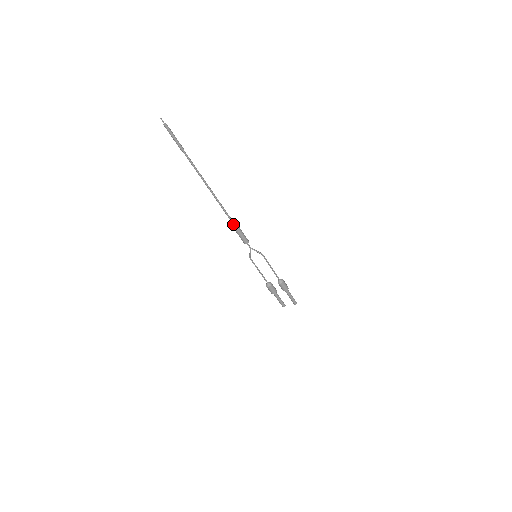
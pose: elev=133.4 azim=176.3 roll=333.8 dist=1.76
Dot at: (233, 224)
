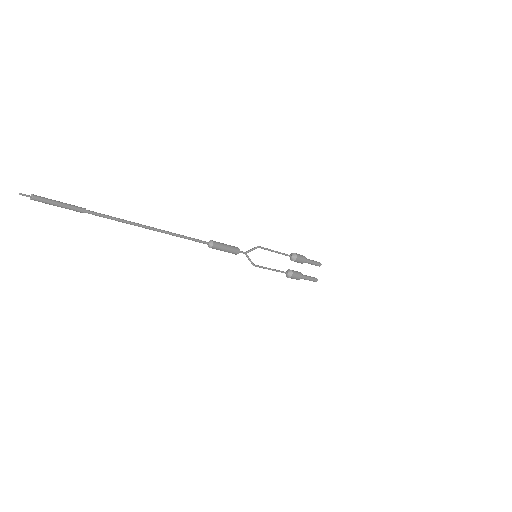
Dot at: (210, 244)
